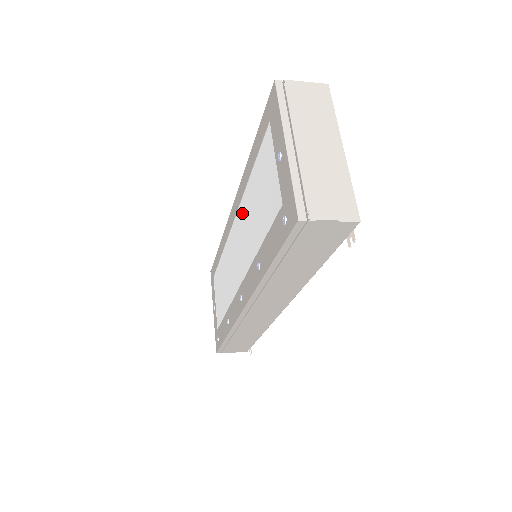
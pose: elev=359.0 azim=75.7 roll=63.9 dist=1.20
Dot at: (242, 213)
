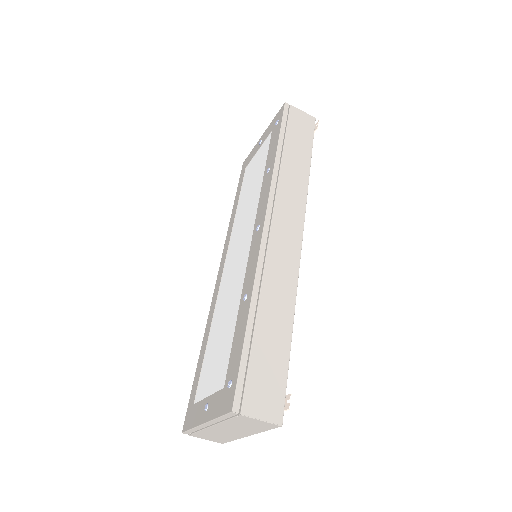
Dot at: (235, 232)
